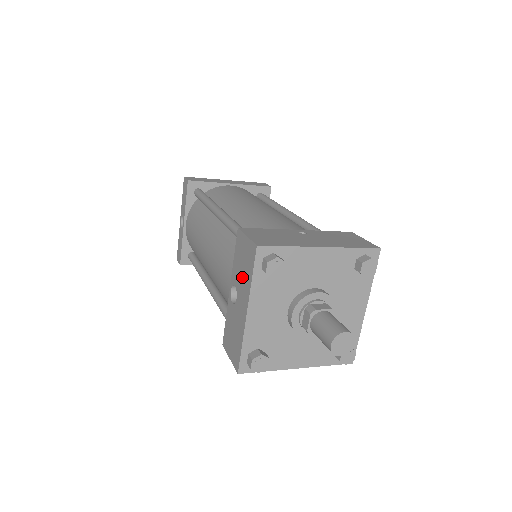
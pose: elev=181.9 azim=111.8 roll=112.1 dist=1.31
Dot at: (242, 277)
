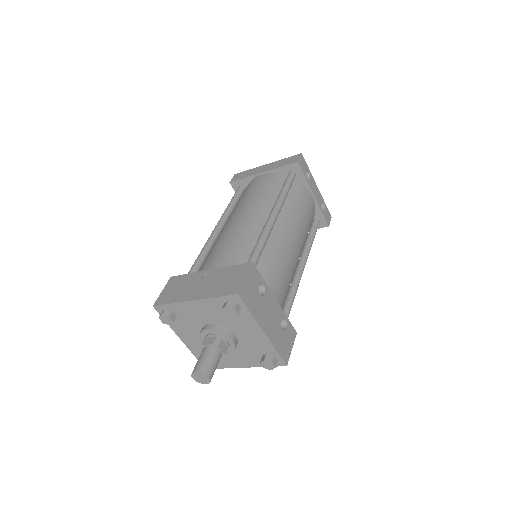
Dot at: occluded
